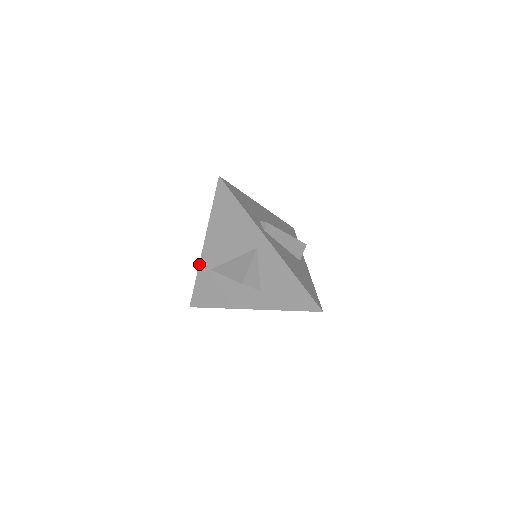
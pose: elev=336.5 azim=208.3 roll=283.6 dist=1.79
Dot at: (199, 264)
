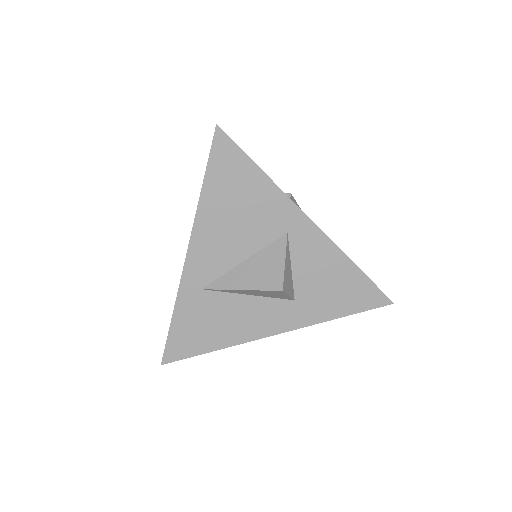
Dot at: (179, 285)
